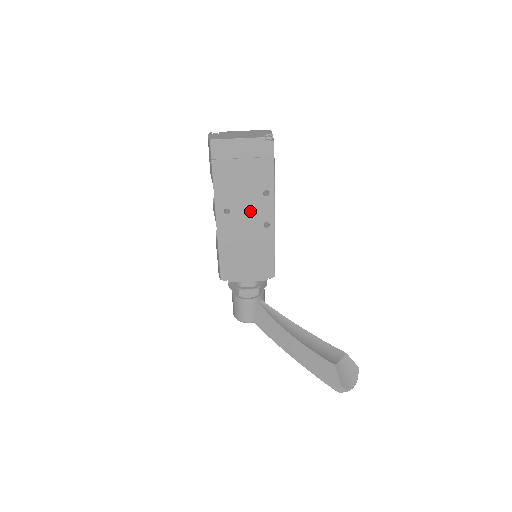
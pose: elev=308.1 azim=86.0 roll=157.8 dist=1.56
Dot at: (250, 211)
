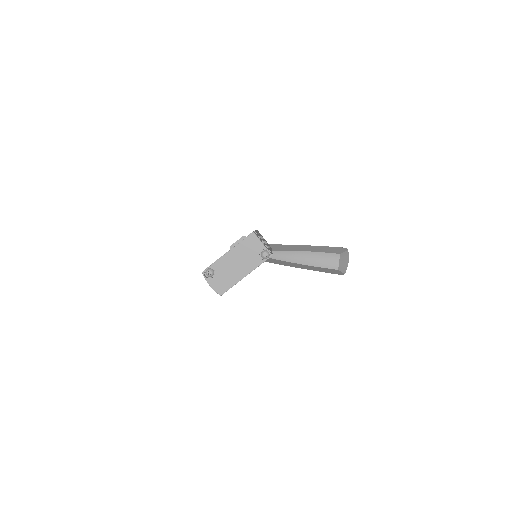
Dot at: occluded
